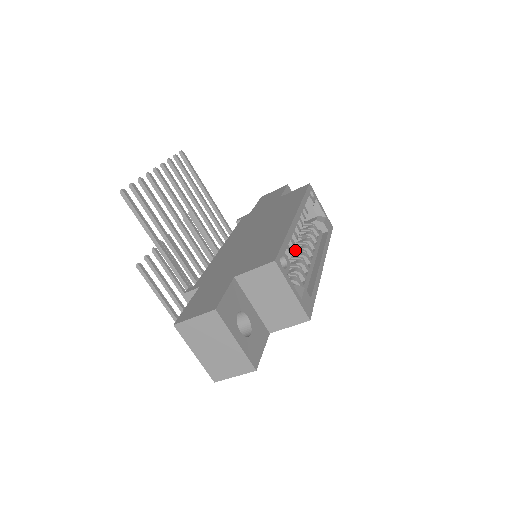
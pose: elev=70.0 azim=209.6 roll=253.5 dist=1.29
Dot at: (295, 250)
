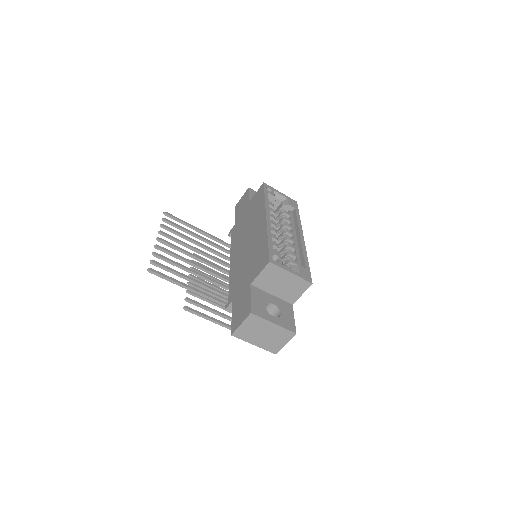
Dot at: (279, 238)
